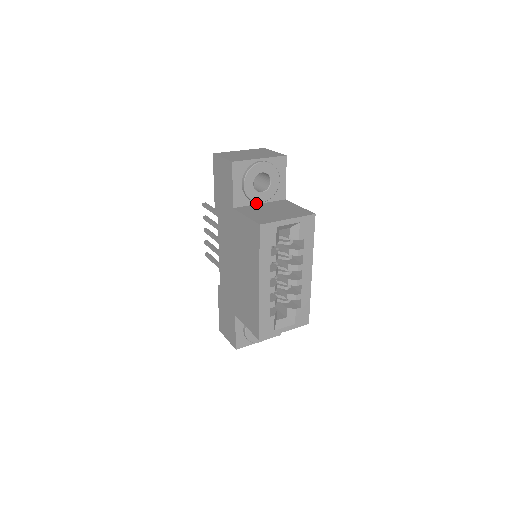
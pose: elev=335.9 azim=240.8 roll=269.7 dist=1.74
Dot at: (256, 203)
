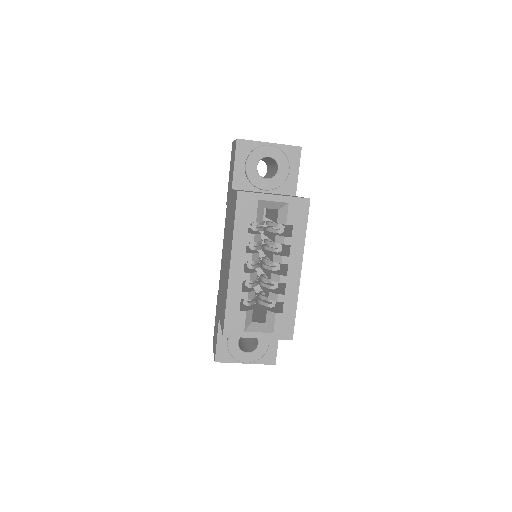
Dot at: (260, 191)
